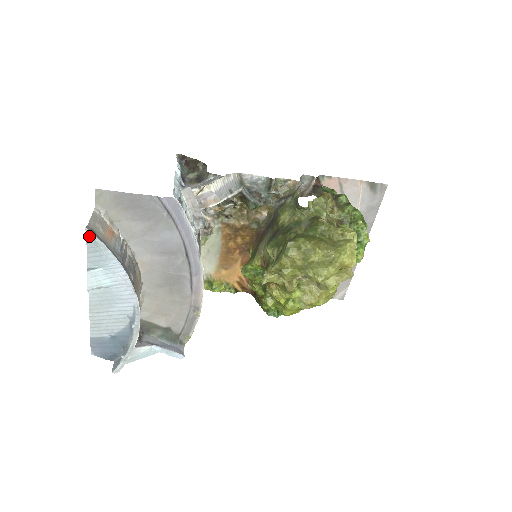
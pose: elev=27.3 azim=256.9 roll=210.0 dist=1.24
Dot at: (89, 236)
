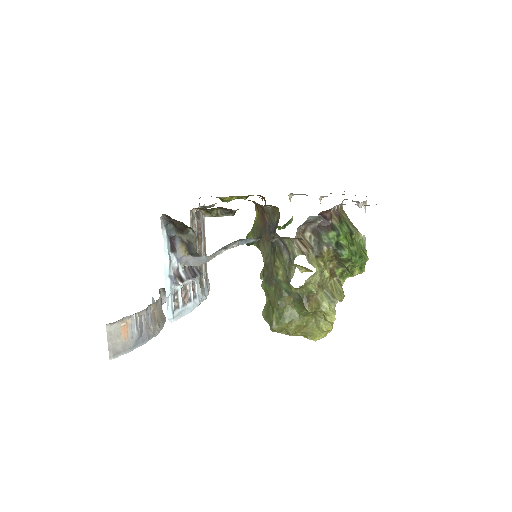
Dot at: (113, 356)
